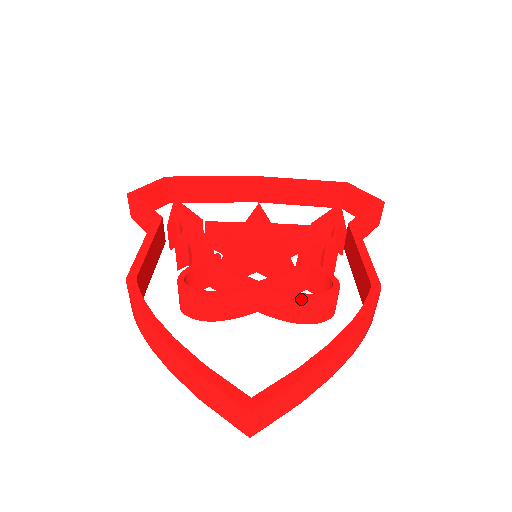
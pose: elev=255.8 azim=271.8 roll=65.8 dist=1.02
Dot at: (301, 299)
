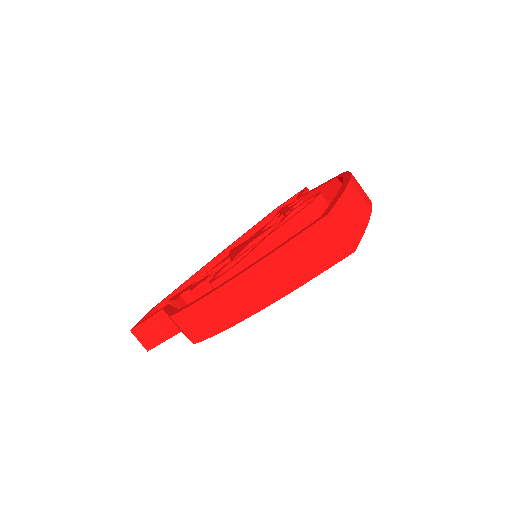
Dot at: (303, 211)
